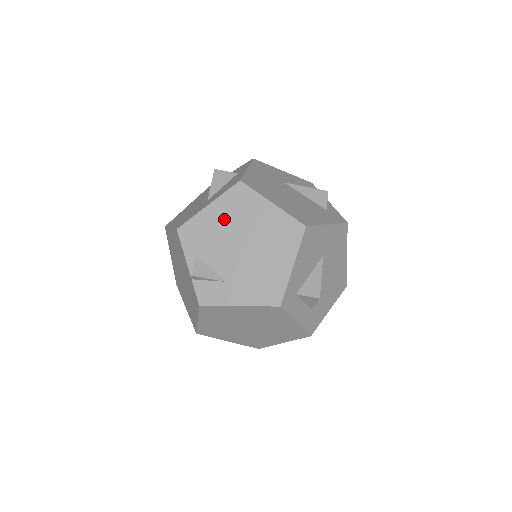
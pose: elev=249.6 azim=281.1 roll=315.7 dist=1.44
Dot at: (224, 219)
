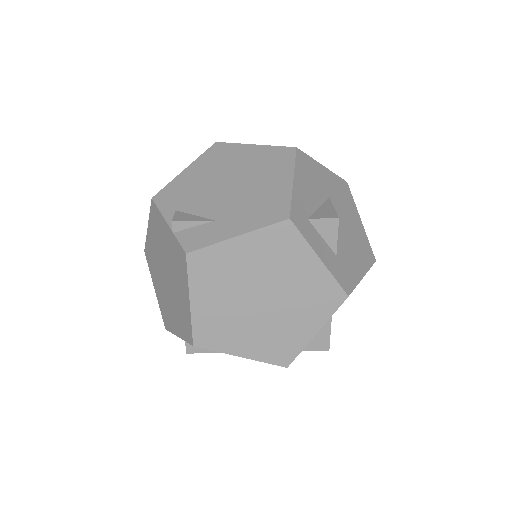
Dot at: (204, 173)
